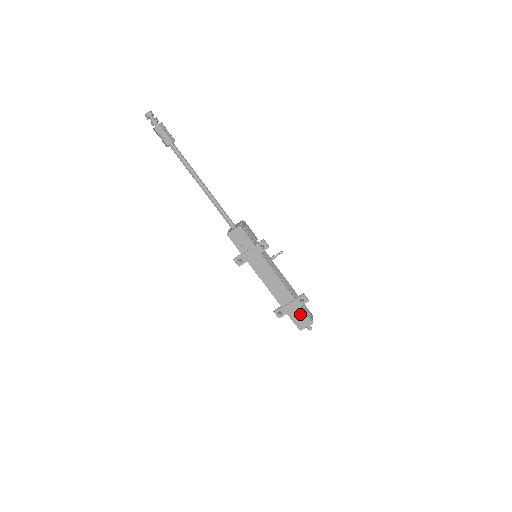
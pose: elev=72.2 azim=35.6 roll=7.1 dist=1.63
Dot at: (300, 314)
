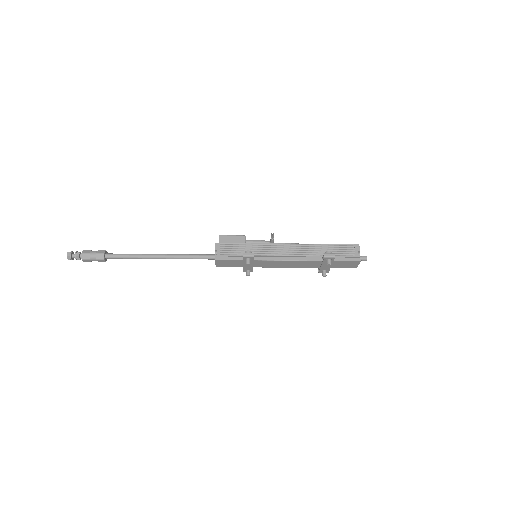
Dot at: (341, 263)
